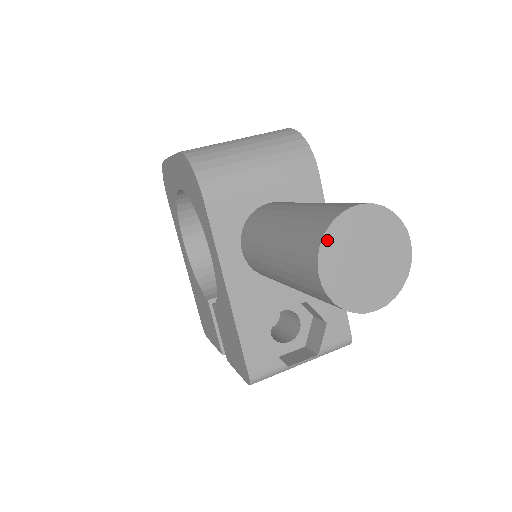
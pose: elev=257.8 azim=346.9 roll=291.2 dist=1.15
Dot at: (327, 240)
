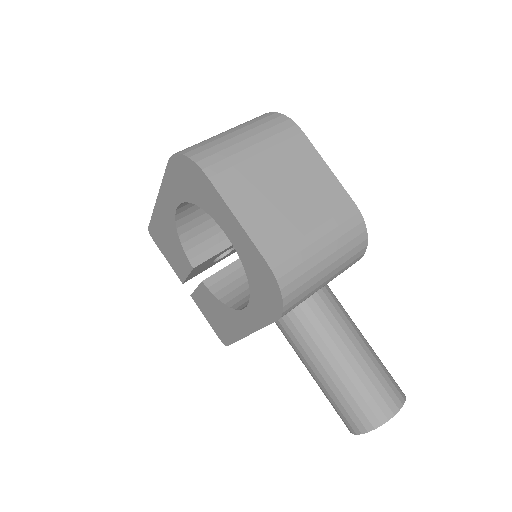
Dot at: (373, 429)
